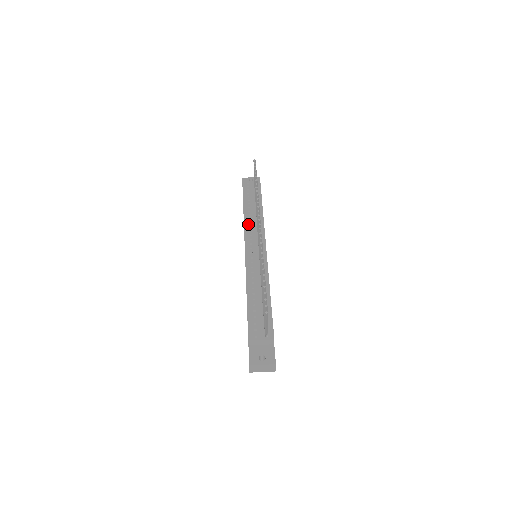
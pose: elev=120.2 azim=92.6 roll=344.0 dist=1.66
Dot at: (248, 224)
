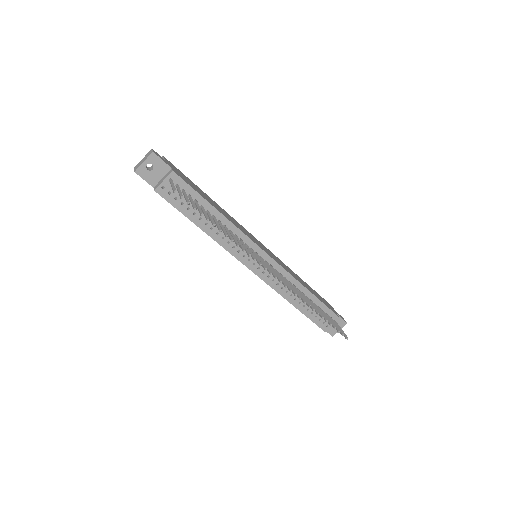
Dot at: (228, 246)
